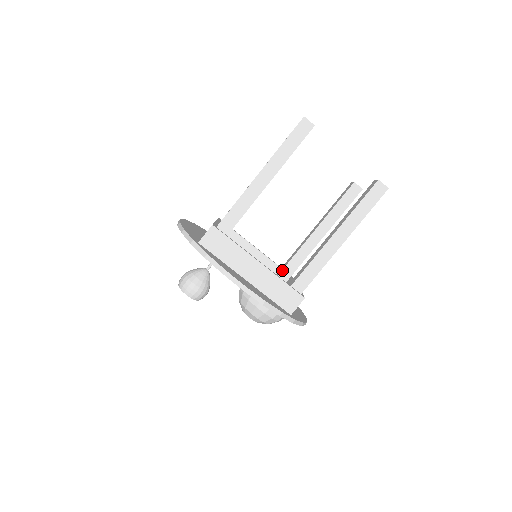
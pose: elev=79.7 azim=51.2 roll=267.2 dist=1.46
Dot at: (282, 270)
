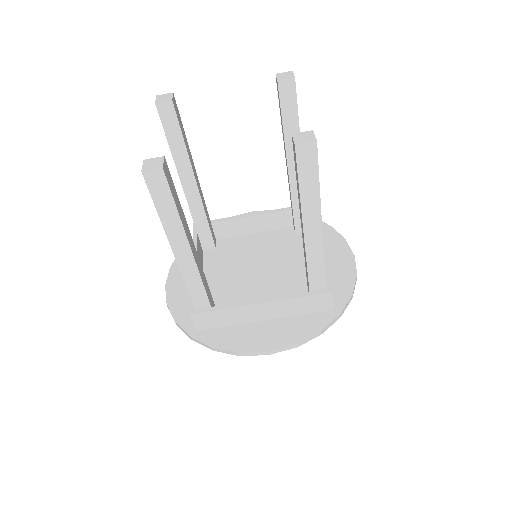
Dot at: (293, 218)
